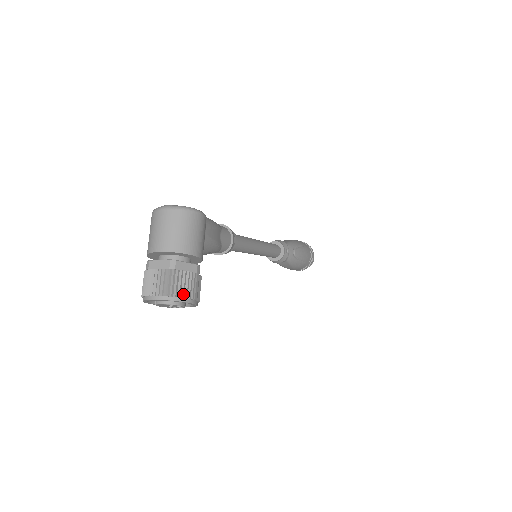
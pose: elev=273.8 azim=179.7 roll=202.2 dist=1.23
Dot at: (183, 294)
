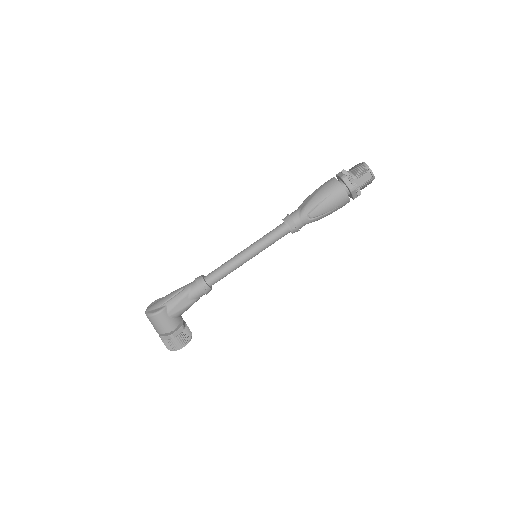
Dot at: (171, 349)
